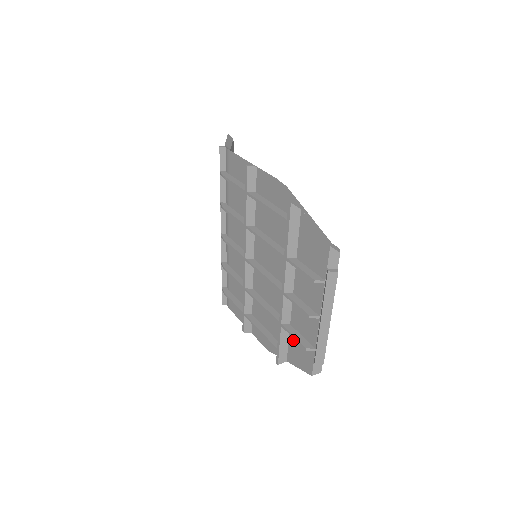
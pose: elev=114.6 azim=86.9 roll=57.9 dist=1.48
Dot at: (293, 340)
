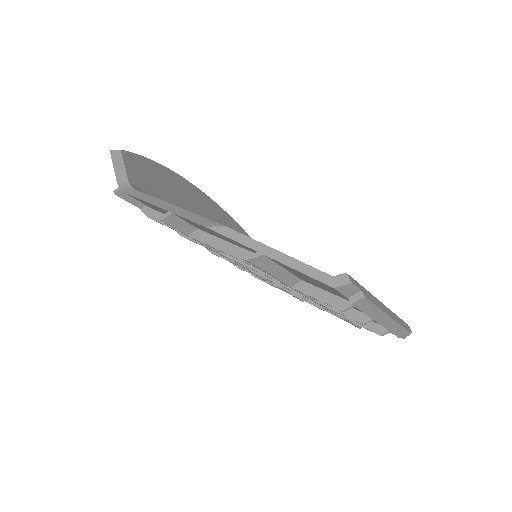
Dot at: occluded
